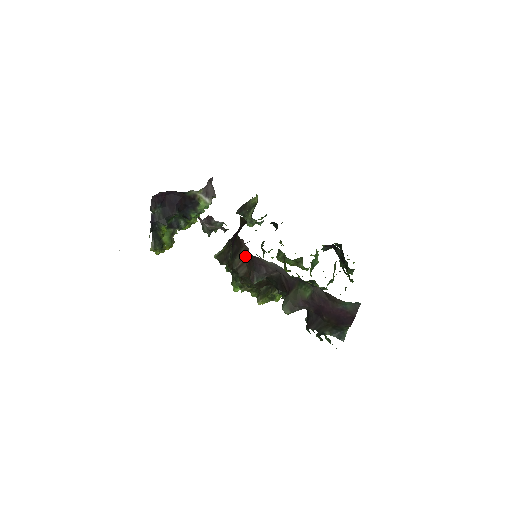
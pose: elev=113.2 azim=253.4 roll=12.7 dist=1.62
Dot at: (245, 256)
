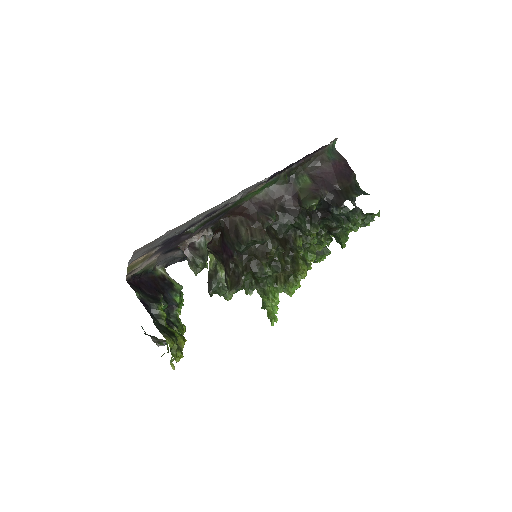
Dot at: (245, 223)
